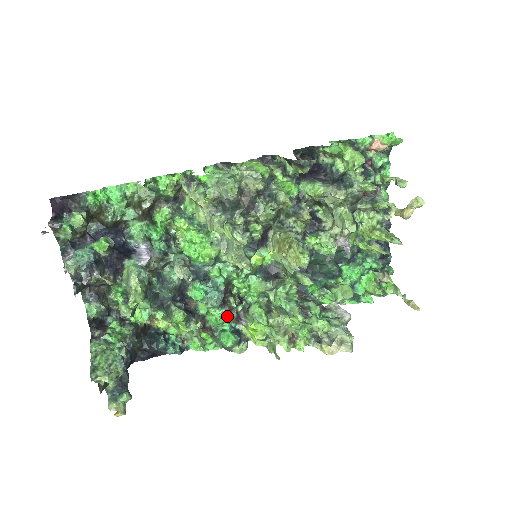
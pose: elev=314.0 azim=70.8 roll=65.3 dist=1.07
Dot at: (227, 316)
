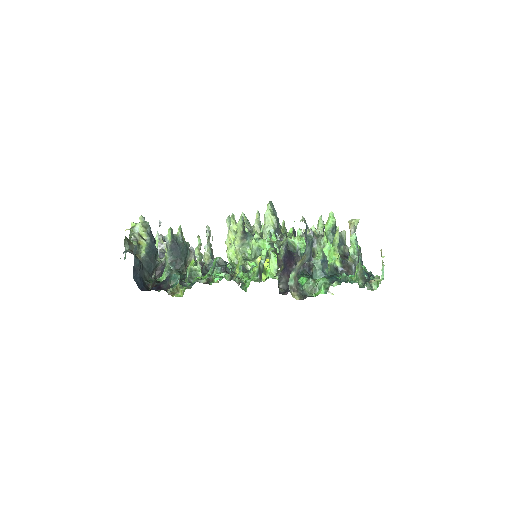
Dot at: (226, 277)
